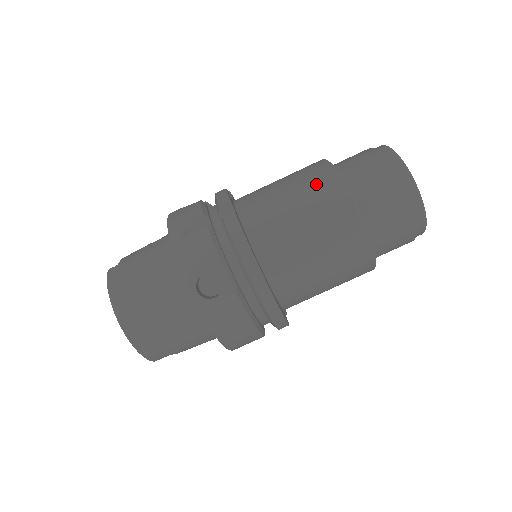
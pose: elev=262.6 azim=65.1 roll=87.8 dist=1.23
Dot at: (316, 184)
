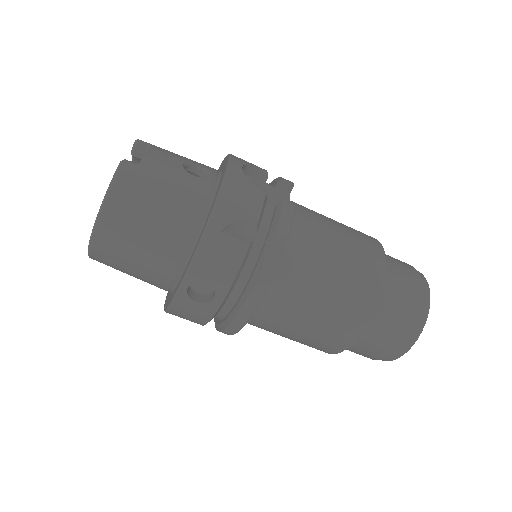
Dot at: (359, 288)
